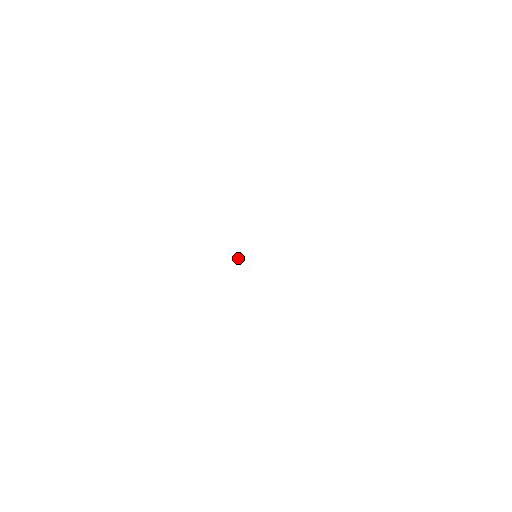
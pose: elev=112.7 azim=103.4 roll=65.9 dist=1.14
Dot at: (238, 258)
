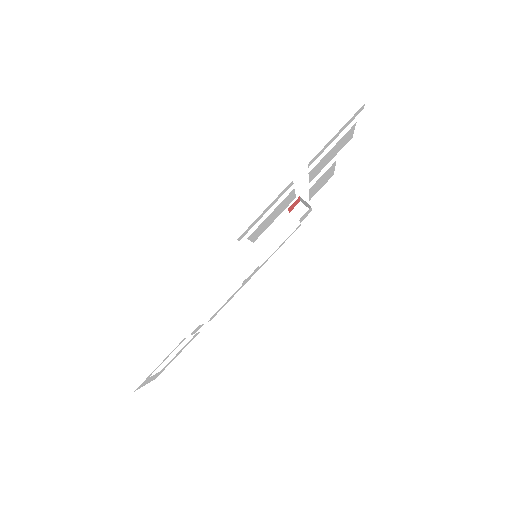
Dot at: occluded
